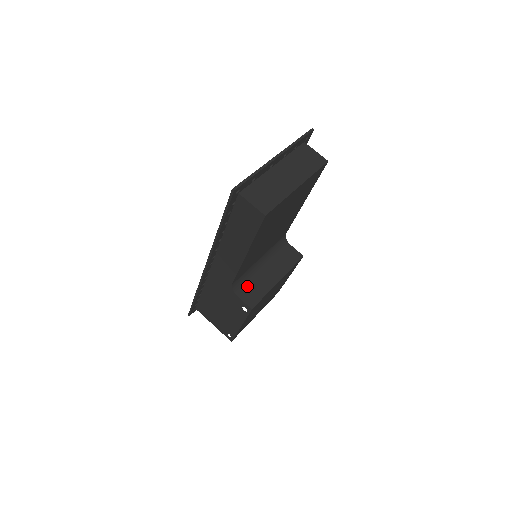
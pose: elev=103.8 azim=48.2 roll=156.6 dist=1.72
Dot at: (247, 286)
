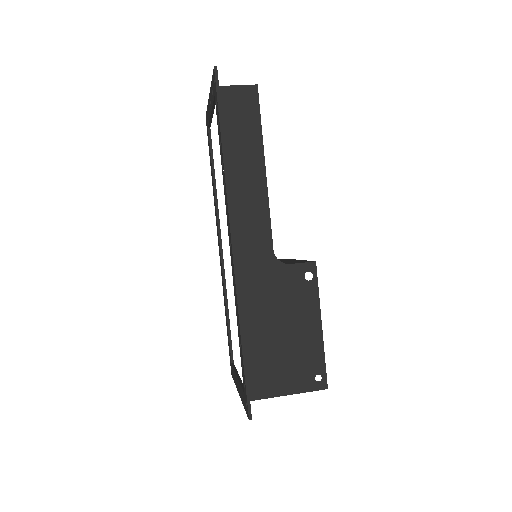
Dot at: occluded
